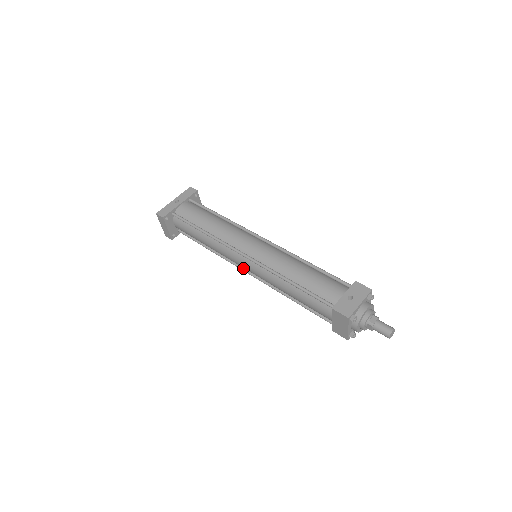
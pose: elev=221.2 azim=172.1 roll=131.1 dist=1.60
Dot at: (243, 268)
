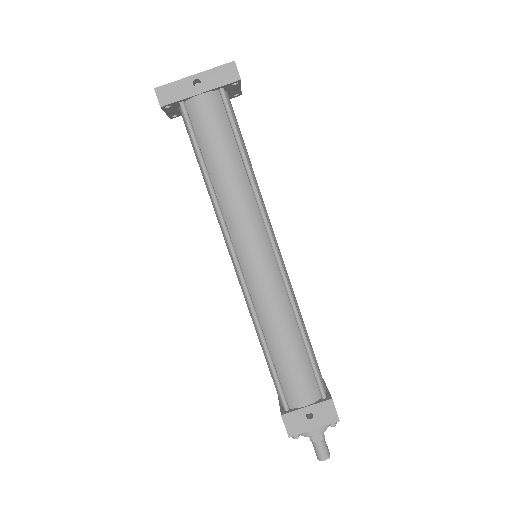
Dot at: occluded
